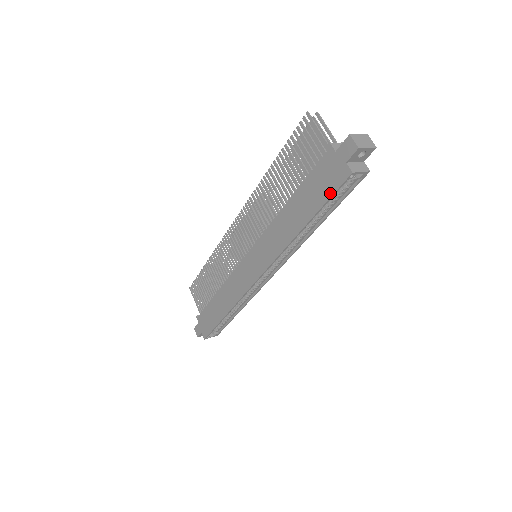
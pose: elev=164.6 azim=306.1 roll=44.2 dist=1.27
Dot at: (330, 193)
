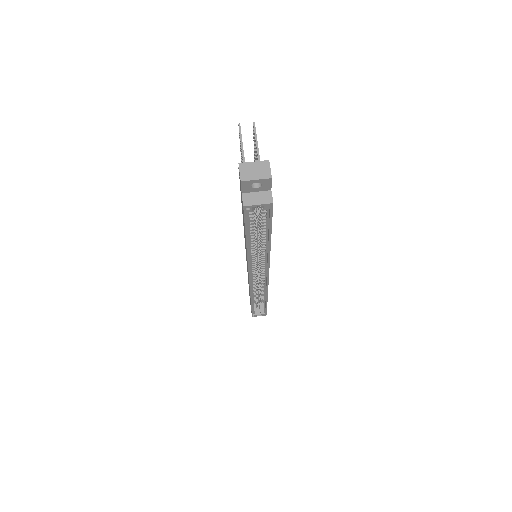
Dot at: (244, 221)
